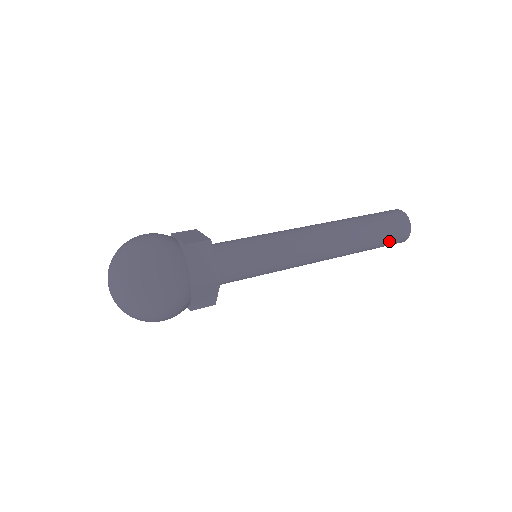
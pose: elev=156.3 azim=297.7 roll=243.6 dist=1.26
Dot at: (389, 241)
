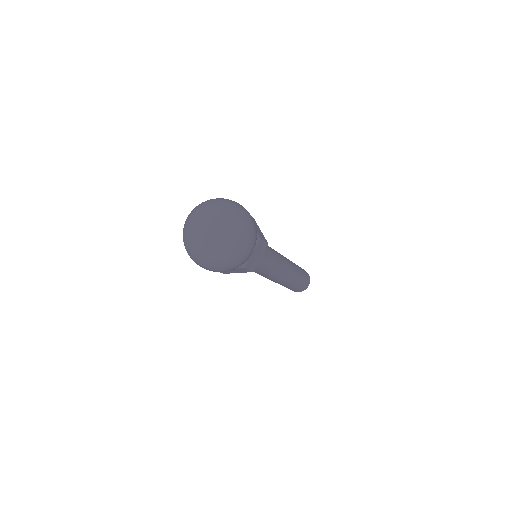
Dot at: (303, 270)
